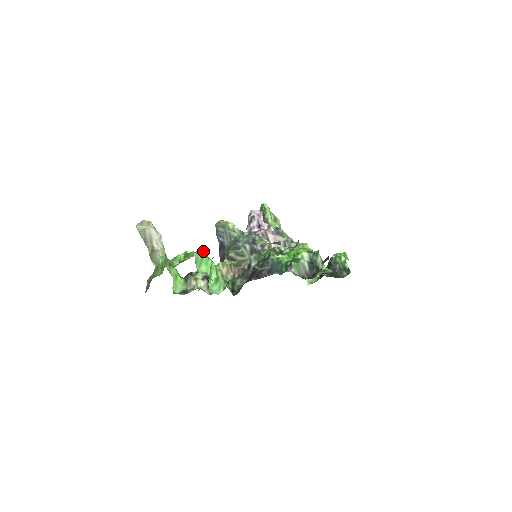
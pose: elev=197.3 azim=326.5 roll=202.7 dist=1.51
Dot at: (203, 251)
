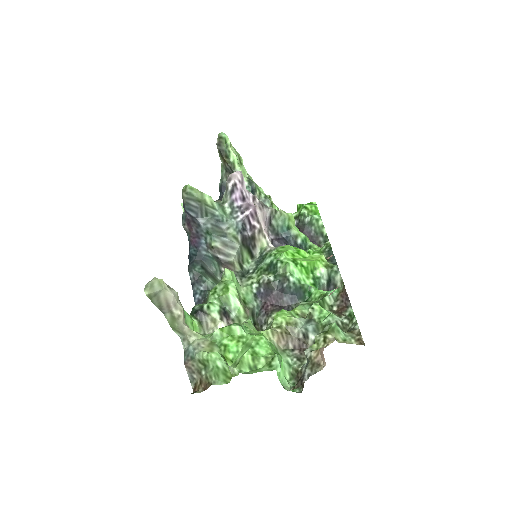
Dot at: (267, 342)
